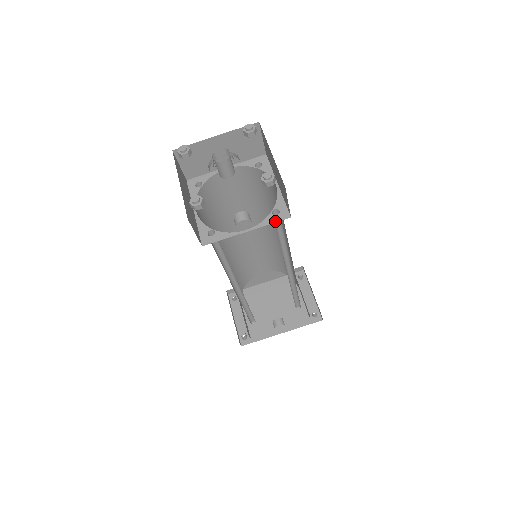
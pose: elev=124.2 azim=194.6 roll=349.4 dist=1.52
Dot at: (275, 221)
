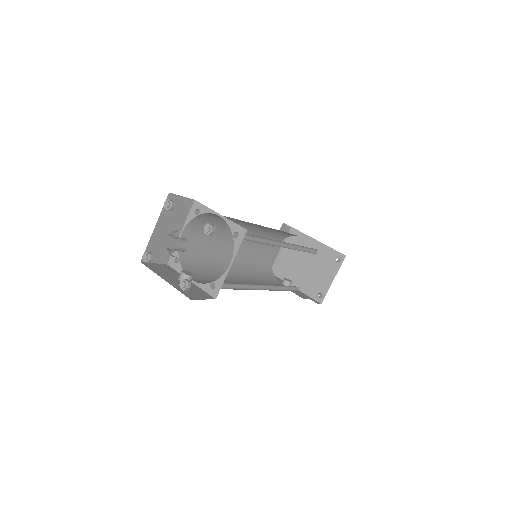
Dot at: (207, 292)
